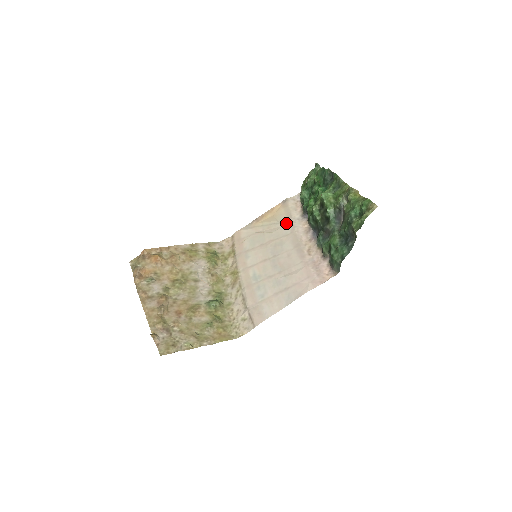
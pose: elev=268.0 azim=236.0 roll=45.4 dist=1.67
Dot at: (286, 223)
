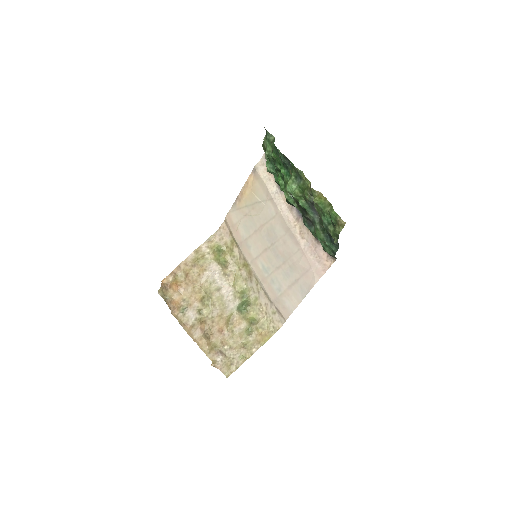
Dot at: (267, 201)
